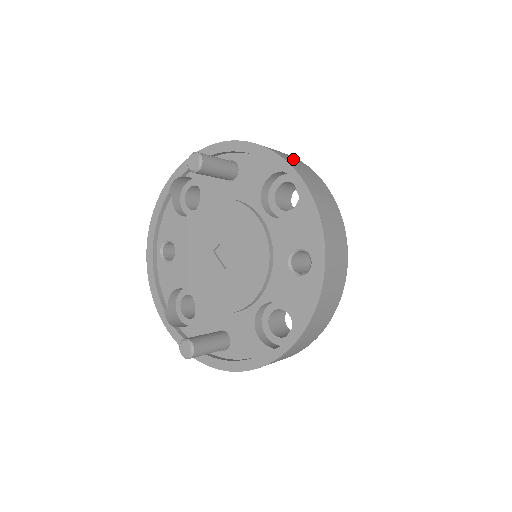
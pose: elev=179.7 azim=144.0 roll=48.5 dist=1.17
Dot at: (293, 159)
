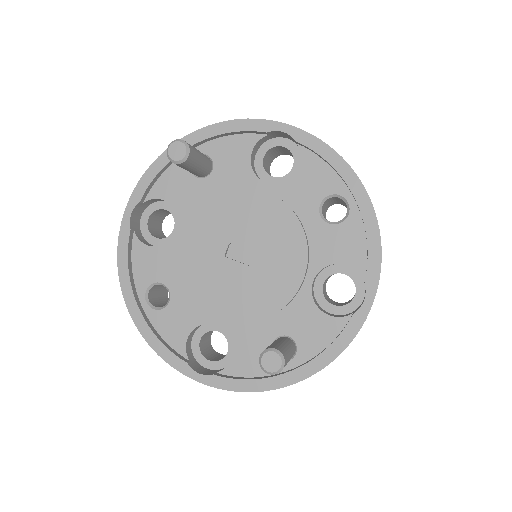
Dot at: occluded
